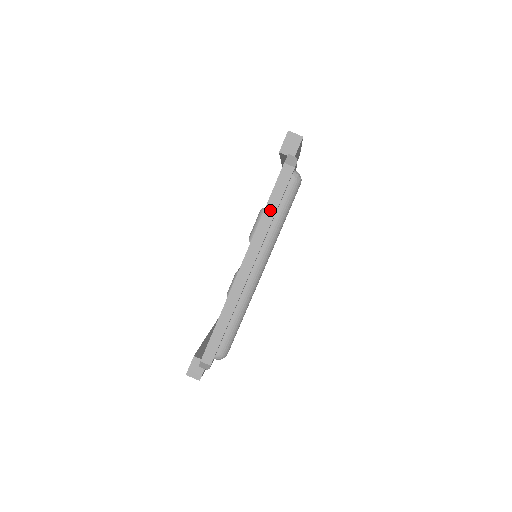
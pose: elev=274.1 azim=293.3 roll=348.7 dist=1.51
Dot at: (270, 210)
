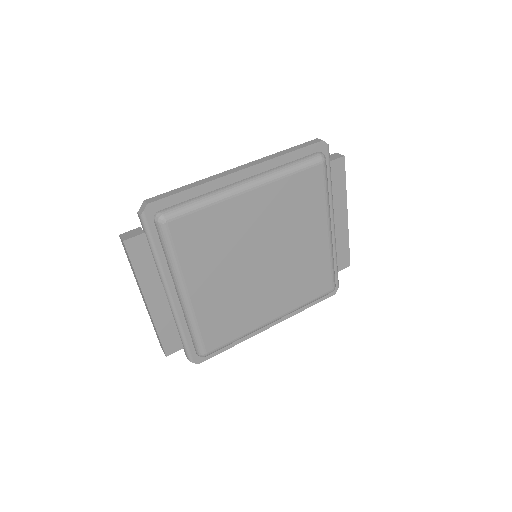
Dot at: (287, 151)
